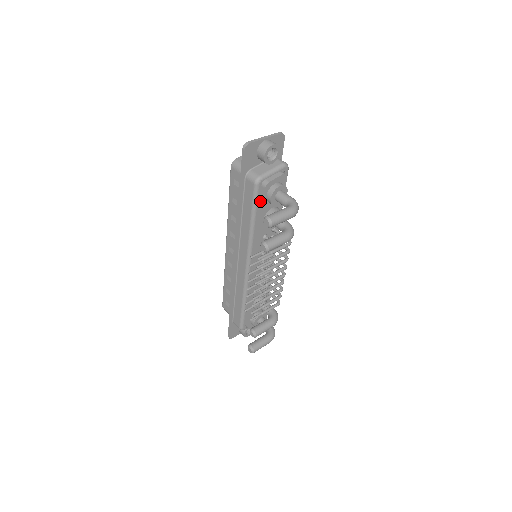
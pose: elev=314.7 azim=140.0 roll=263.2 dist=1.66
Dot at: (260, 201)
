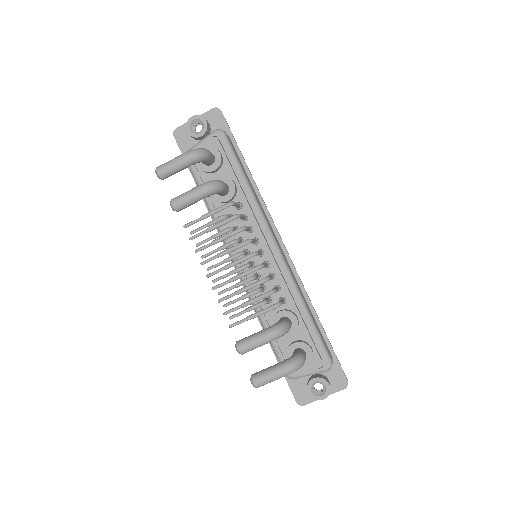
Dot at: (201, 176)
